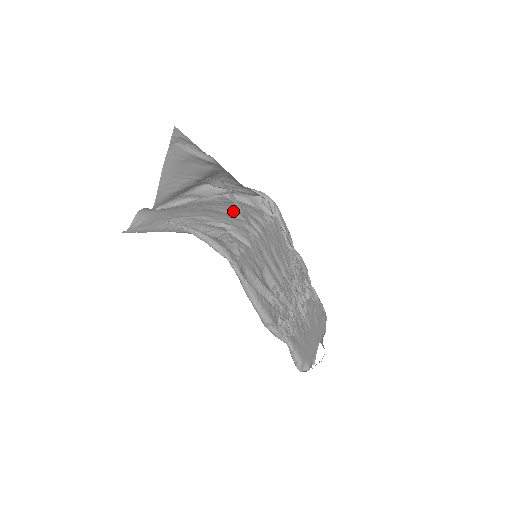
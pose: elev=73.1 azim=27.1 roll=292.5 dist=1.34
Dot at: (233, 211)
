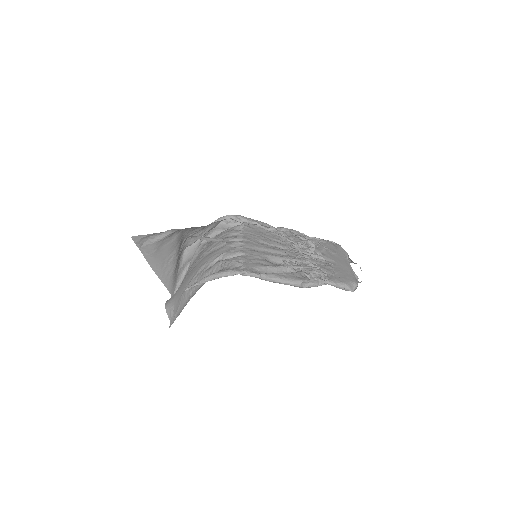
Dot at: (215, 246)
